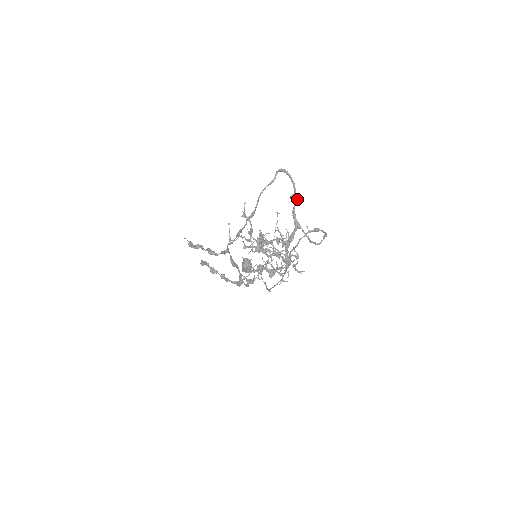
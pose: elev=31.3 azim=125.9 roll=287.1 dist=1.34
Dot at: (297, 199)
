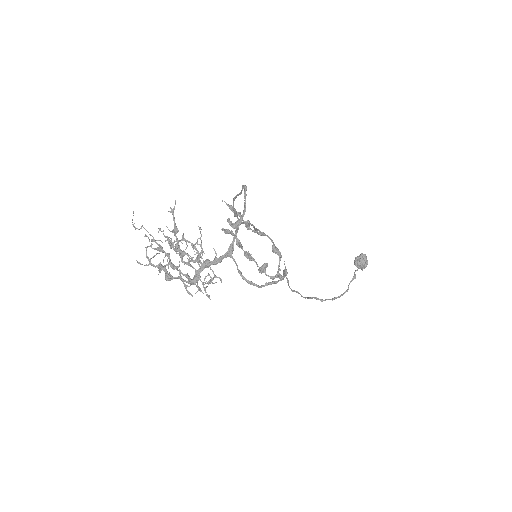
Dot at: (236, 226)
